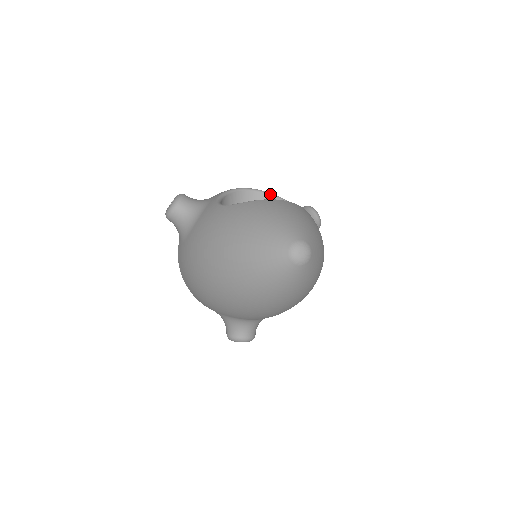
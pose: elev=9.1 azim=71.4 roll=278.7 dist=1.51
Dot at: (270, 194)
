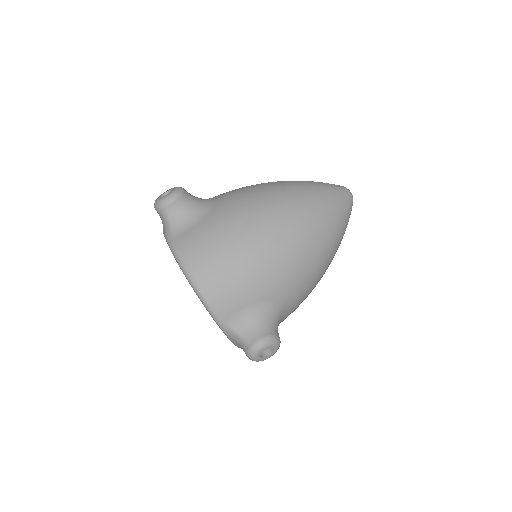
Dot at: occluded
